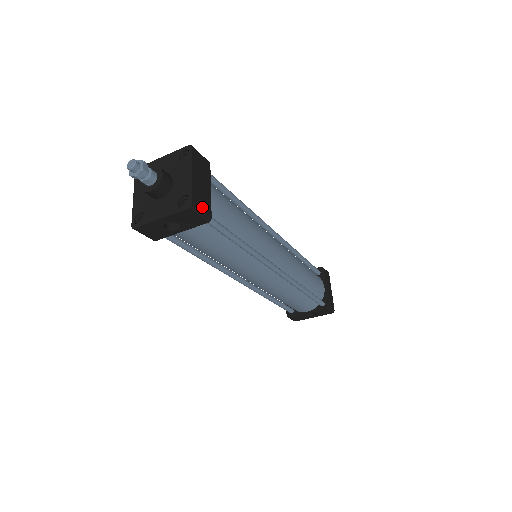
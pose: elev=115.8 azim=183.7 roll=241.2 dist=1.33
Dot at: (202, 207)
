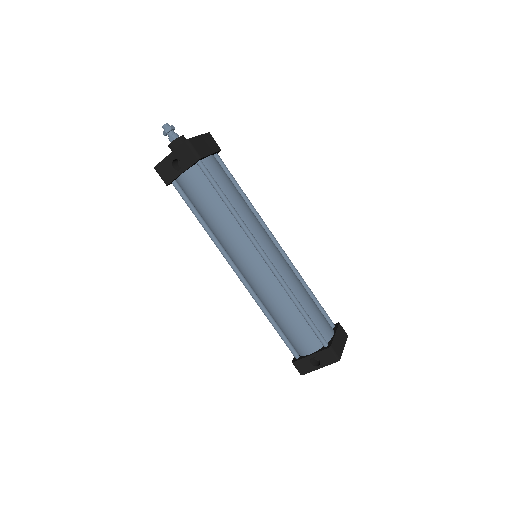
Dot at: (196, 148)
